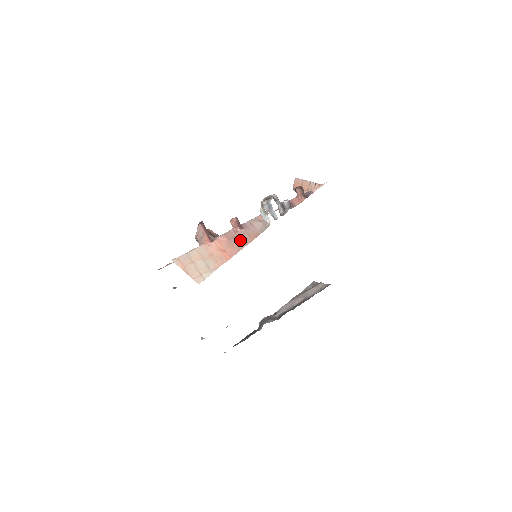
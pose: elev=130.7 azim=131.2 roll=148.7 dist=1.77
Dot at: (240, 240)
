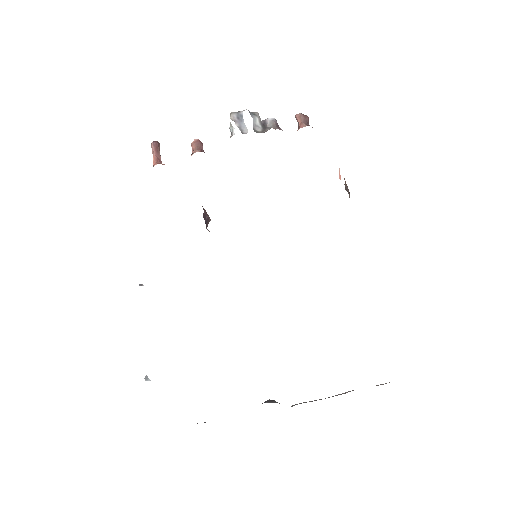
Dot at: occluded
